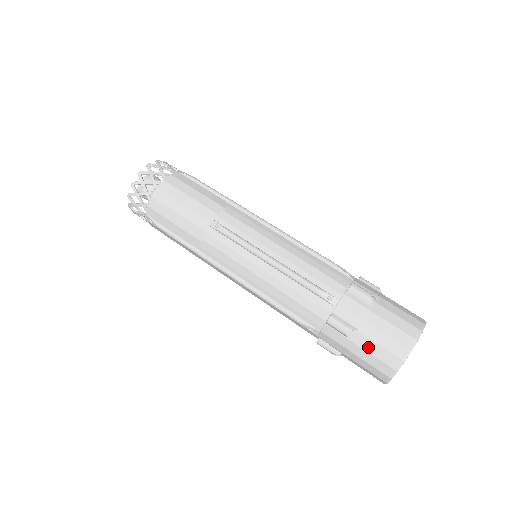
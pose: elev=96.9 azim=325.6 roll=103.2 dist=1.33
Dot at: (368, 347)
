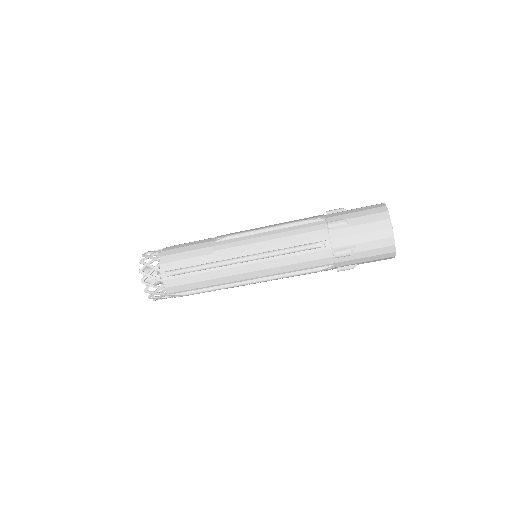
Dot at: (363, 221)
